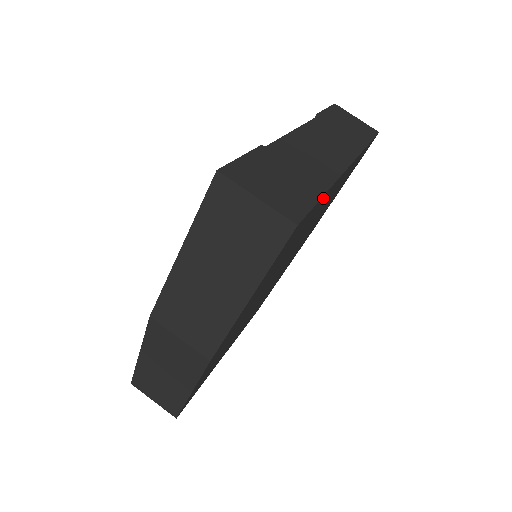
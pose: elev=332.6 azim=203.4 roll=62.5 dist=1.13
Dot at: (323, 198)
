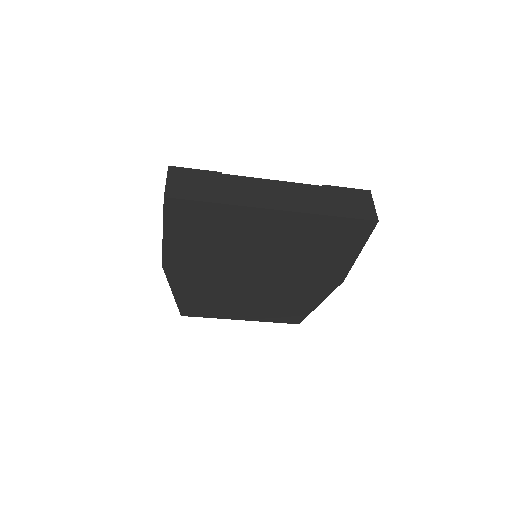
Dot at: (222, 209)
